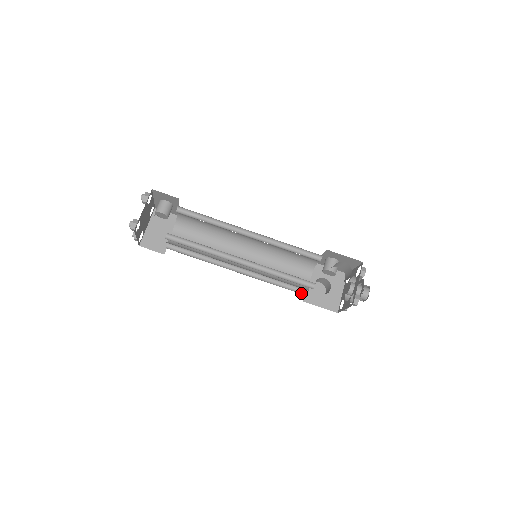
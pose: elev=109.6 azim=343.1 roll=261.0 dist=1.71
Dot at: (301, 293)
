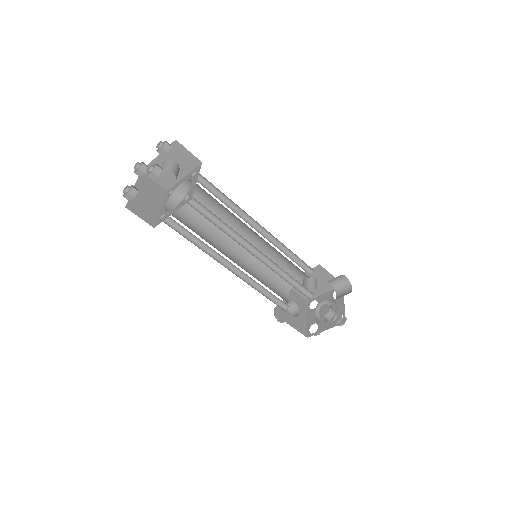
Dot at: (283, 309)
